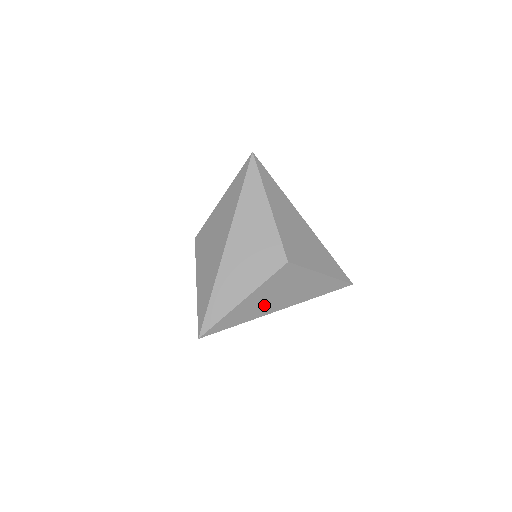
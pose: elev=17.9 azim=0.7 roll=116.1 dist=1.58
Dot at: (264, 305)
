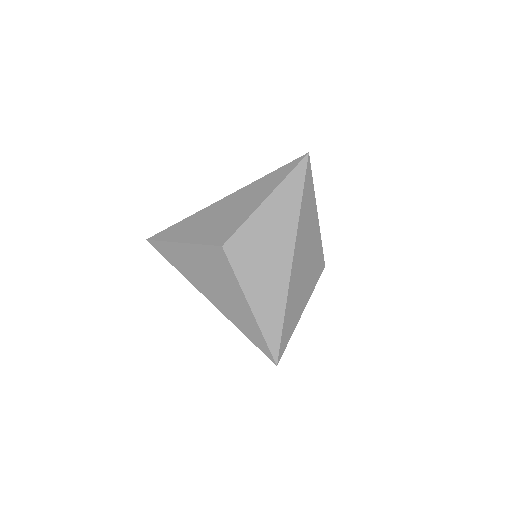
Dot at: occluded
